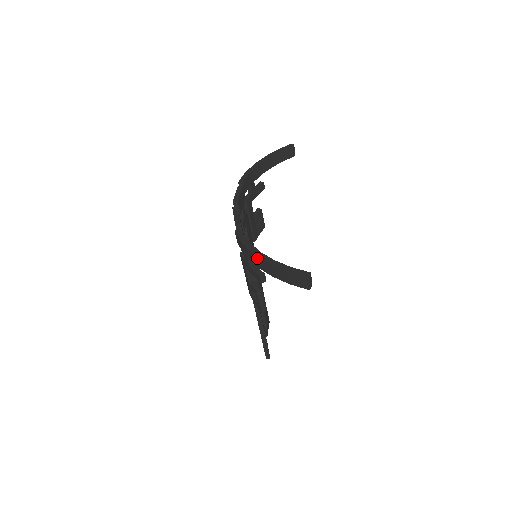
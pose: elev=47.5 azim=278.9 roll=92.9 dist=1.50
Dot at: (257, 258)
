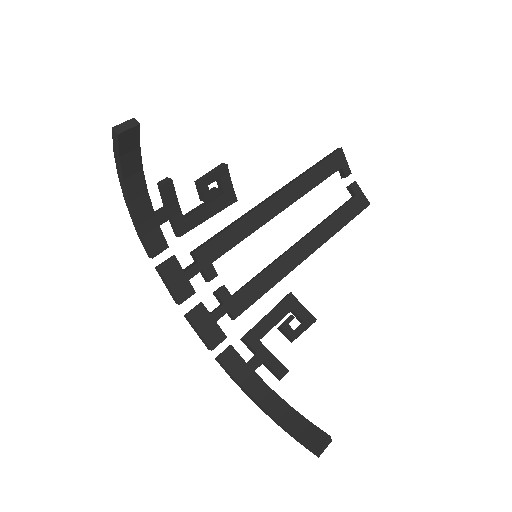
Dot at: (260, 404)
